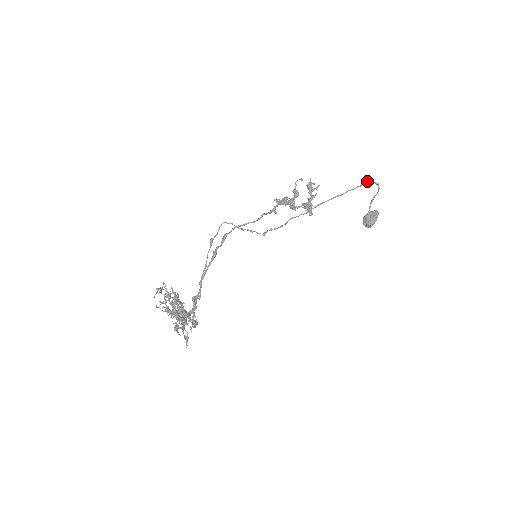
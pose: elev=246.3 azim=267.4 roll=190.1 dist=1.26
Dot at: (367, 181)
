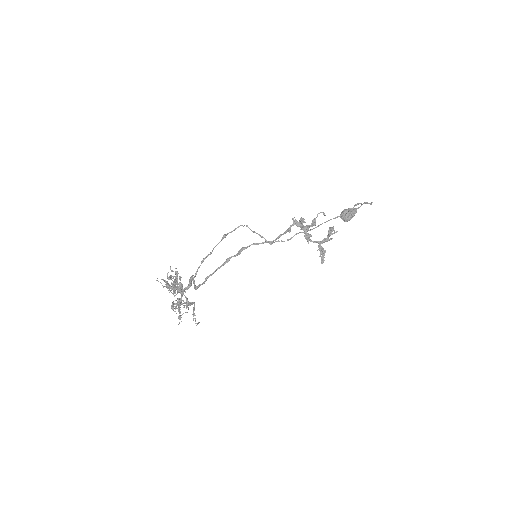
Dot at: (366, 202)
